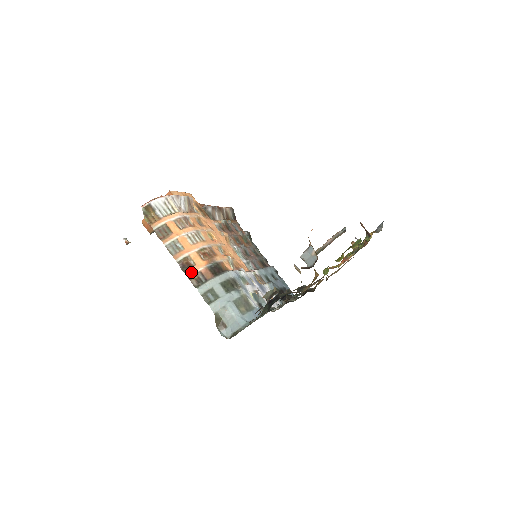
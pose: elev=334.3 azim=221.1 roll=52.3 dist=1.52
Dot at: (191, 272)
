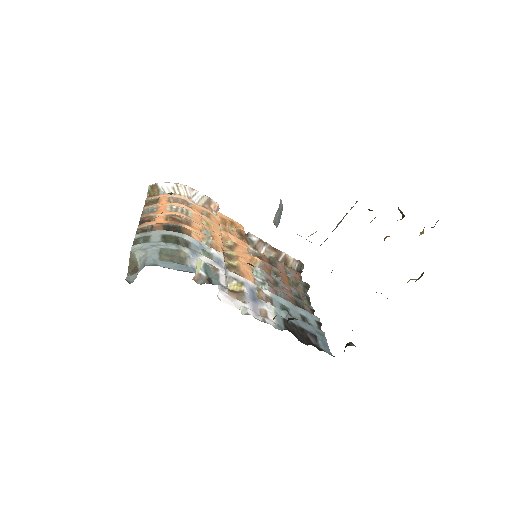
Dot at: (144, 225)
